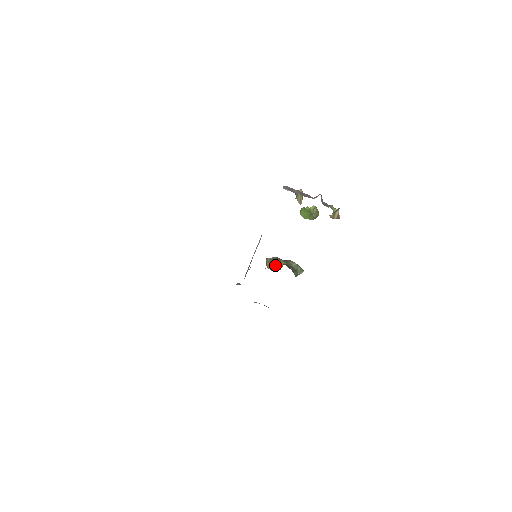
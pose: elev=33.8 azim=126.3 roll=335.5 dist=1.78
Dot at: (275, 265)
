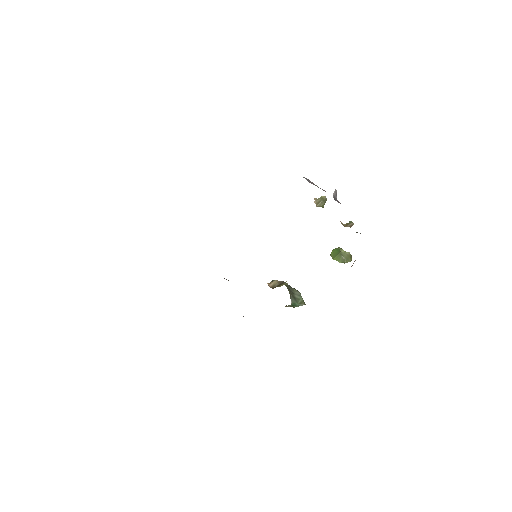
Dot at: (276, 284)
